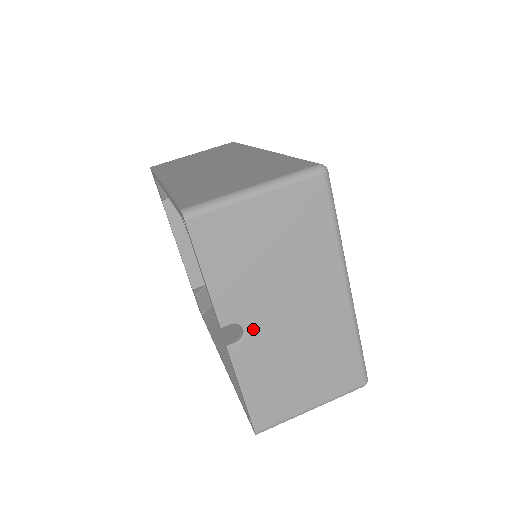
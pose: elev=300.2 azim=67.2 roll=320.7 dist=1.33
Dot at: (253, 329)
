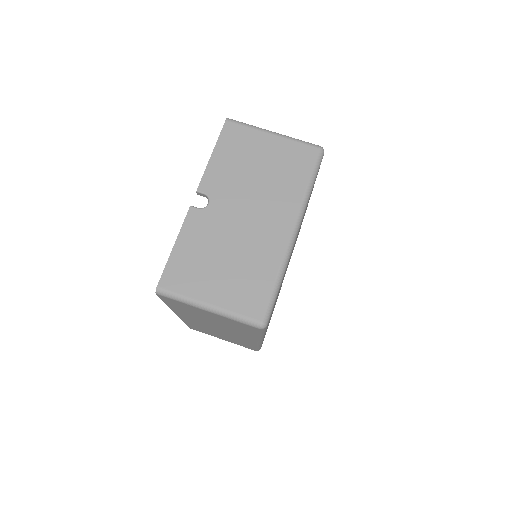
Dot at: (214, 207)
